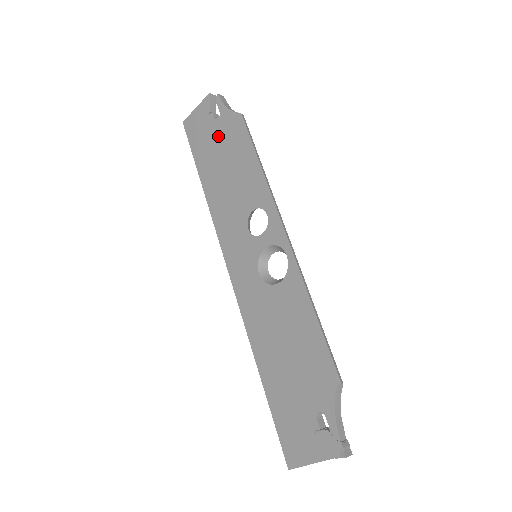
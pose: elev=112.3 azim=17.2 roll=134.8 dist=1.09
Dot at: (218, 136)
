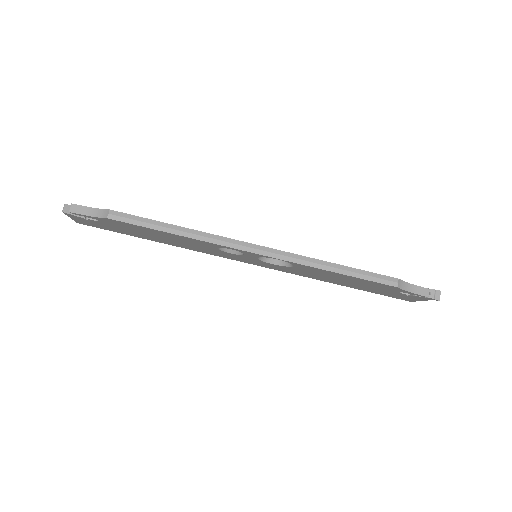
Dot at: (119, 227)
